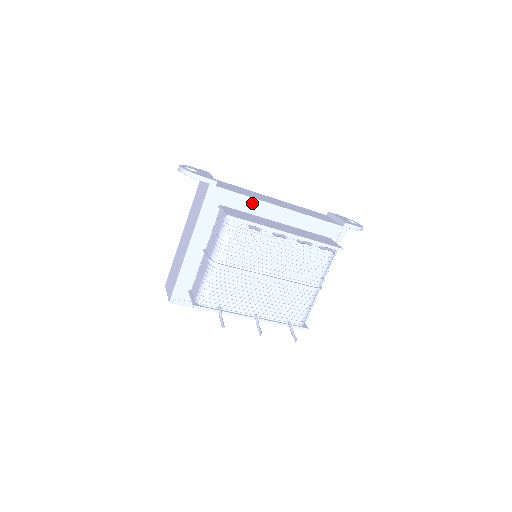
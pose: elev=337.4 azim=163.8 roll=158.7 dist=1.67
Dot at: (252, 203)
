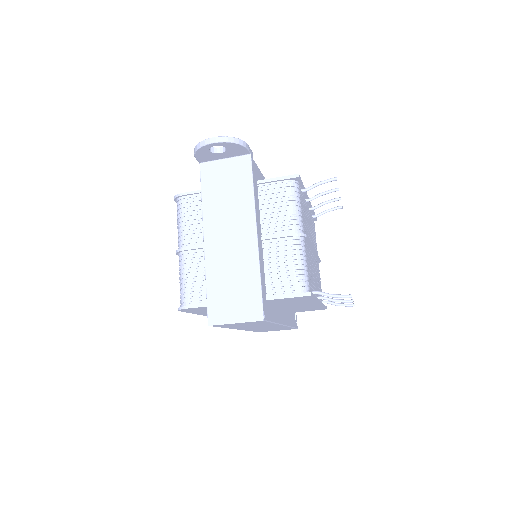
Dot at: occluded
